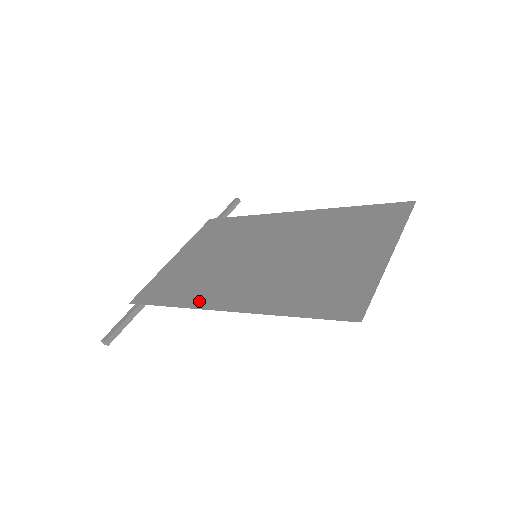
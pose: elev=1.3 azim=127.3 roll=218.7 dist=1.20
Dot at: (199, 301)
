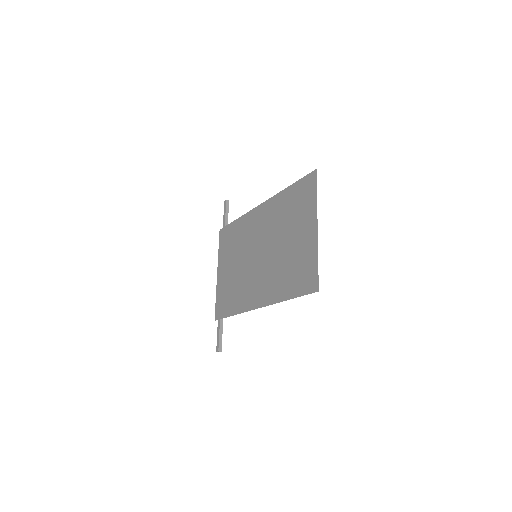
Dot at: (245, 306)
